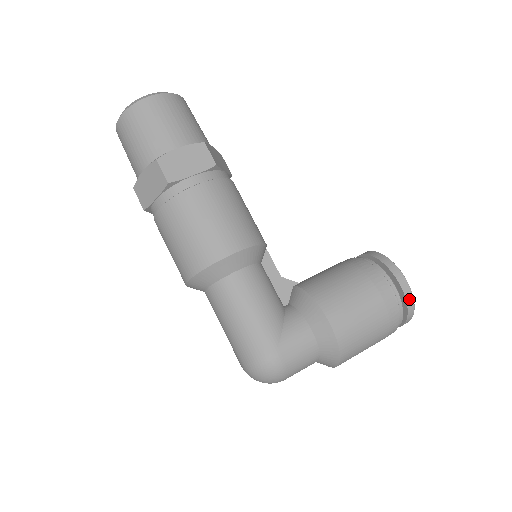
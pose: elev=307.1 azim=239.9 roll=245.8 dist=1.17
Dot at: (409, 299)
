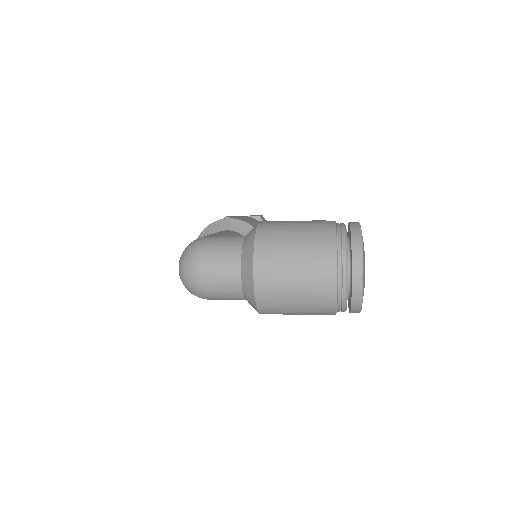
Dot at: (355, 229)
